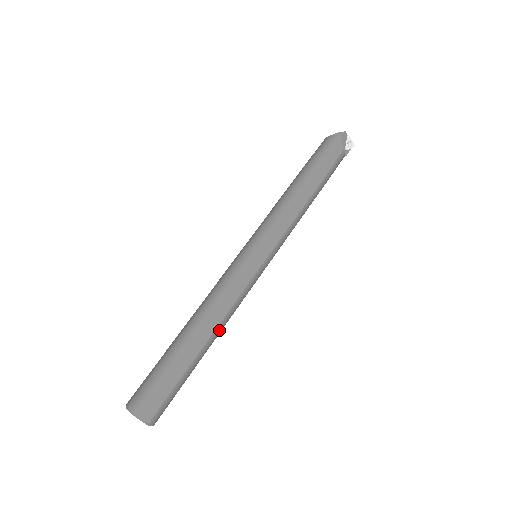
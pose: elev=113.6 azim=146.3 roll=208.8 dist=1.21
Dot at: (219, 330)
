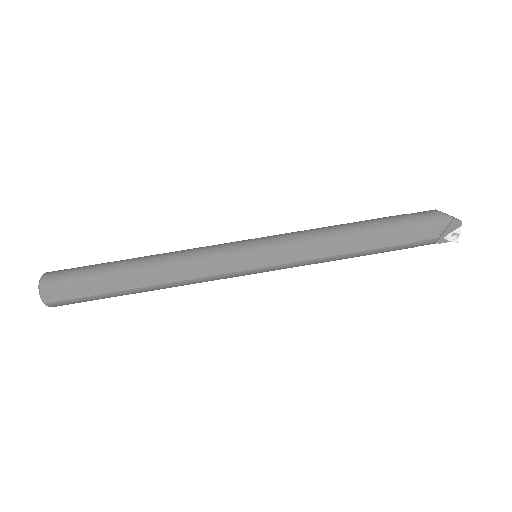
Dot at: (163, 287)
